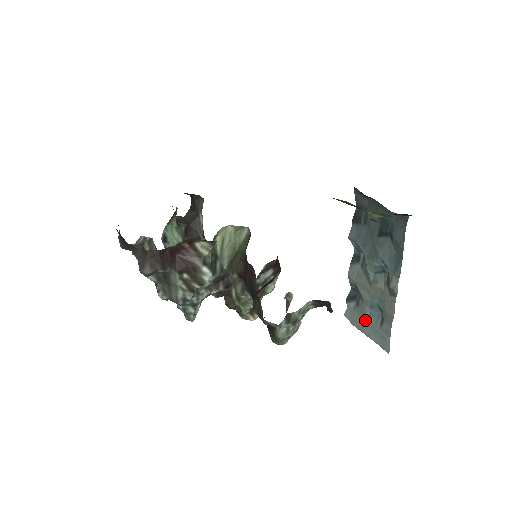
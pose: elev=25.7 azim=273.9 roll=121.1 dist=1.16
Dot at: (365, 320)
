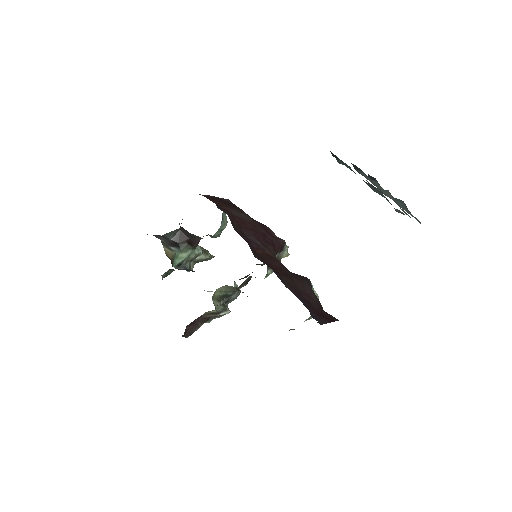
Dot at: occluded
